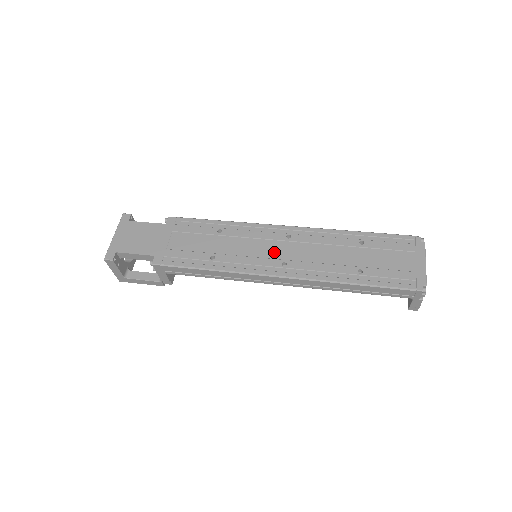
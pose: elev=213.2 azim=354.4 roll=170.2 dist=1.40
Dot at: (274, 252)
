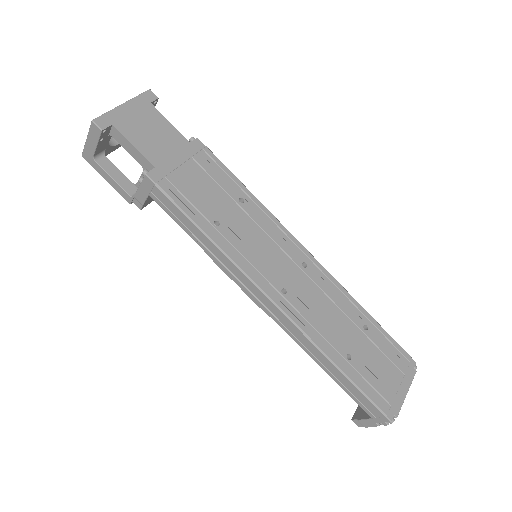
Dot at: (282, 269)
